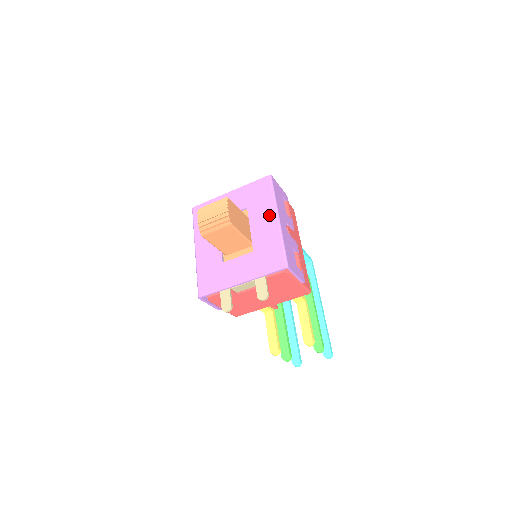
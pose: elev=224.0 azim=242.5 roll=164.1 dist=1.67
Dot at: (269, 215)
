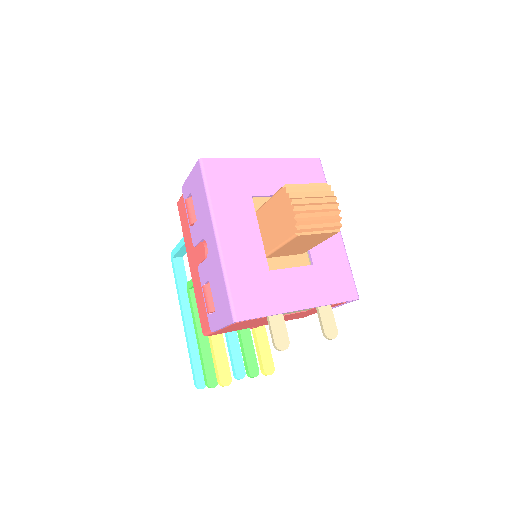
Dot at: occluded
